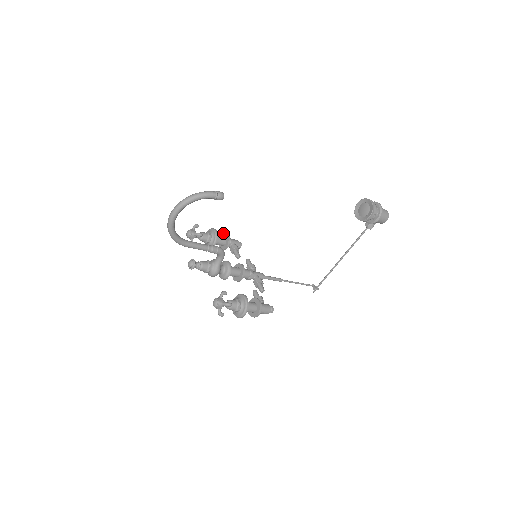
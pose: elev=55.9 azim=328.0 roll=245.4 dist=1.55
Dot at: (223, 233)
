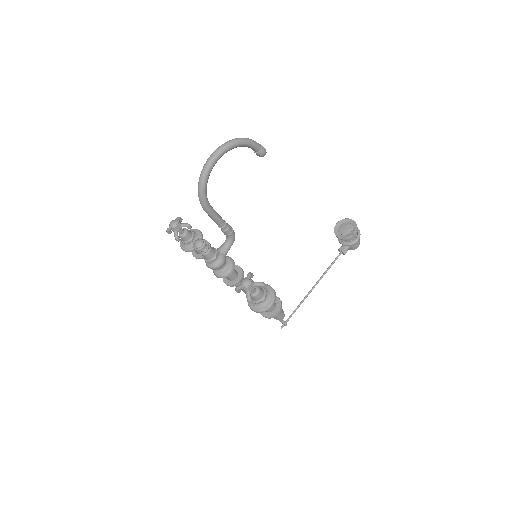
Dot at: occluded
